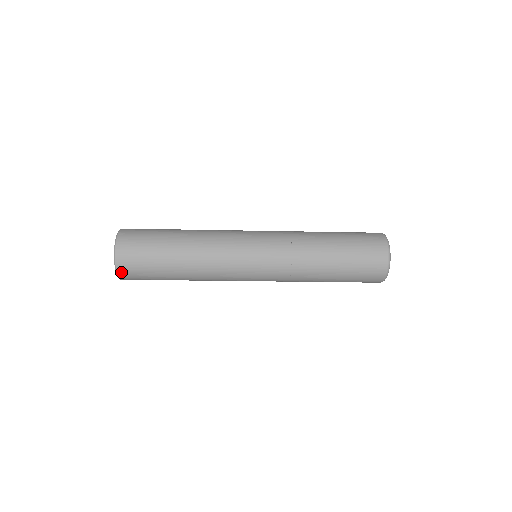
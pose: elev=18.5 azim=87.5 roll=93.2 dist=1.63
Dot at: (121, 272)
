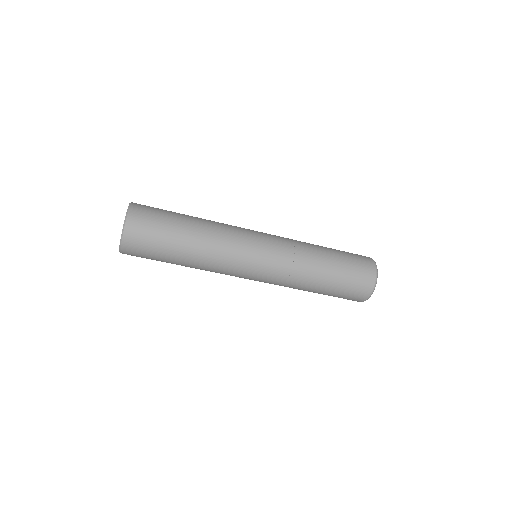
Dot at: (125, 248)
